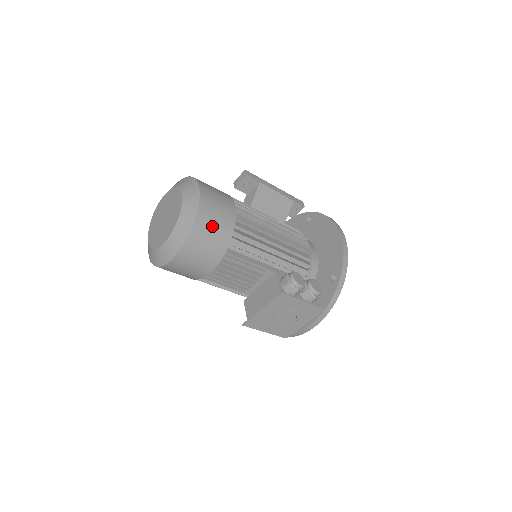
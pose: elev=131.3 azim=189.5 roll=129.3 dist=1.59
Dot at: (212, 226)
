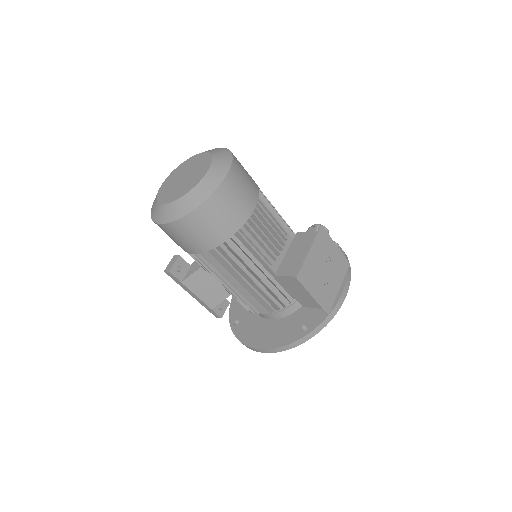
Dot at: (242, 166)
